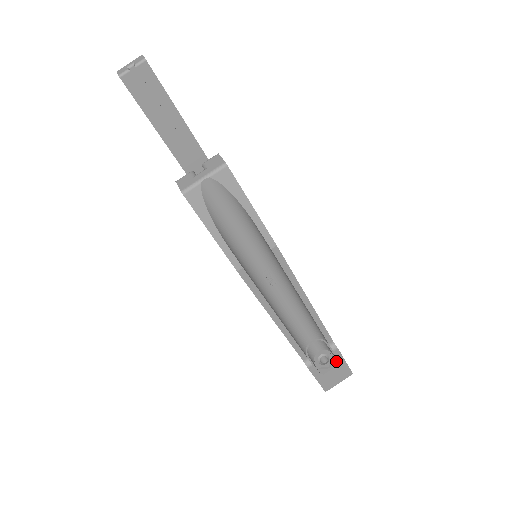
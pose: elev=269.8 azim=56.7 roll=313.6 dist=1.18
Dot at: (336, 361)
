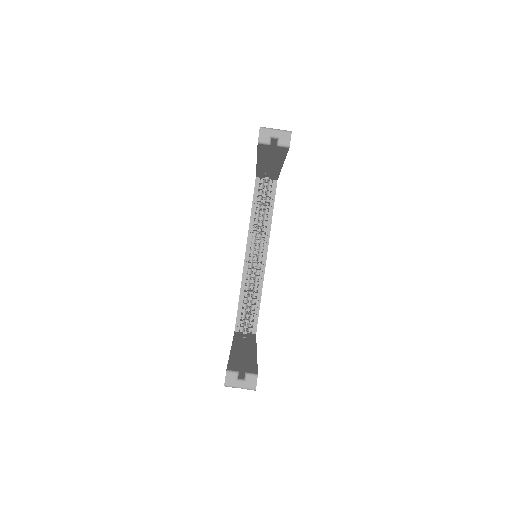
Dot at: occluded
